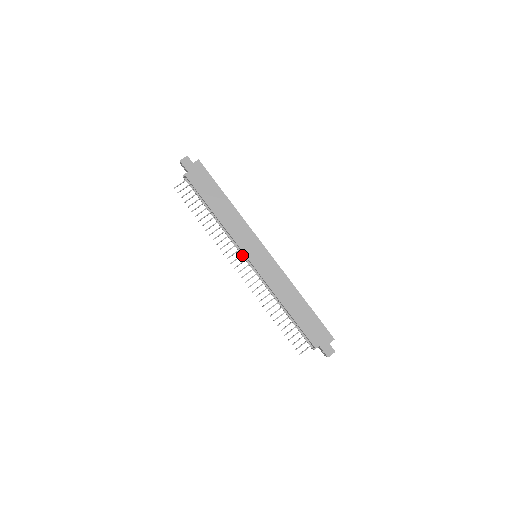
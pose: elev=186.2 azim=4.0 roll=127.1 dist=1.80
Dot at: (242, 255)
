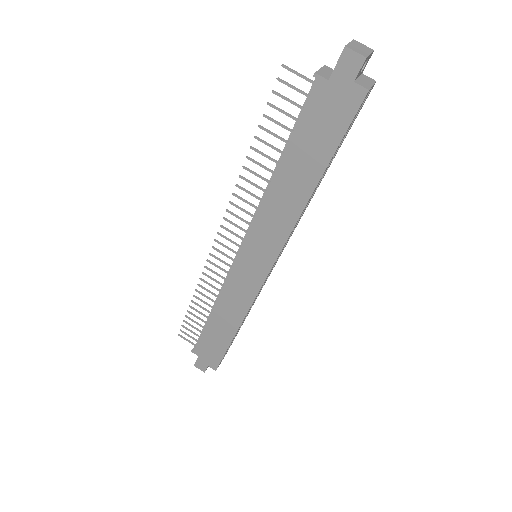
Dot at: (245, 236)
